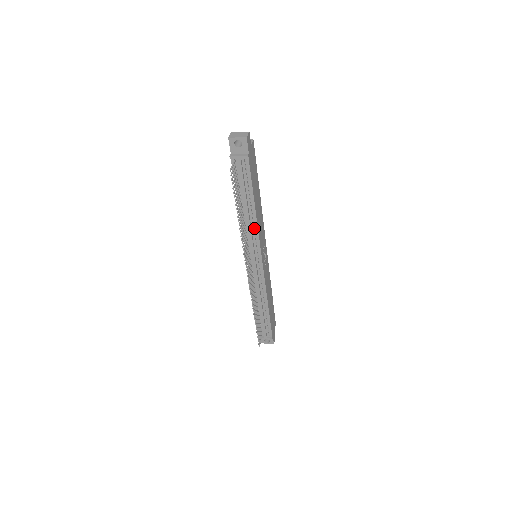
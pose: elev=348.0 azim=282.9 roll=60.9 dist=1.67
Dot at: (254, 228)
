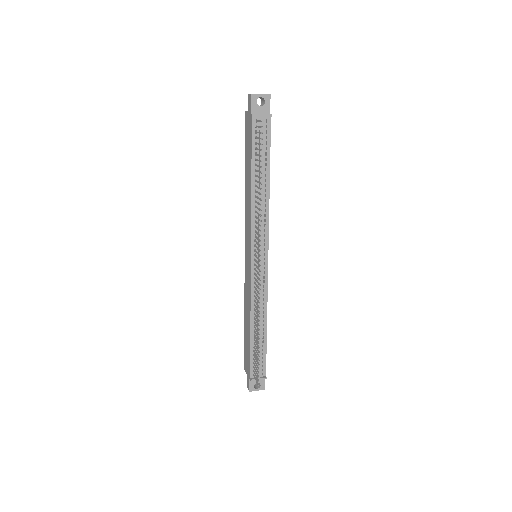
Dot at: (263, 211)
